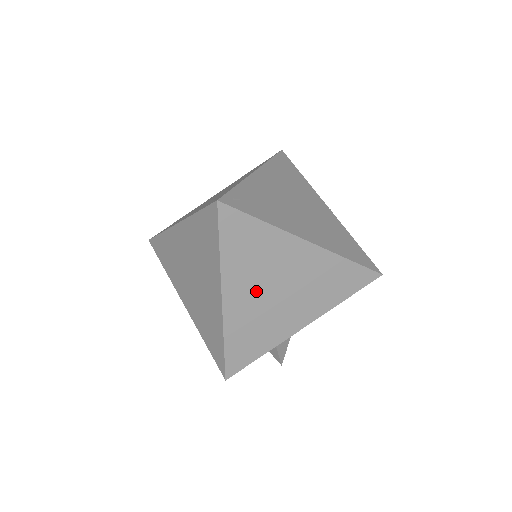
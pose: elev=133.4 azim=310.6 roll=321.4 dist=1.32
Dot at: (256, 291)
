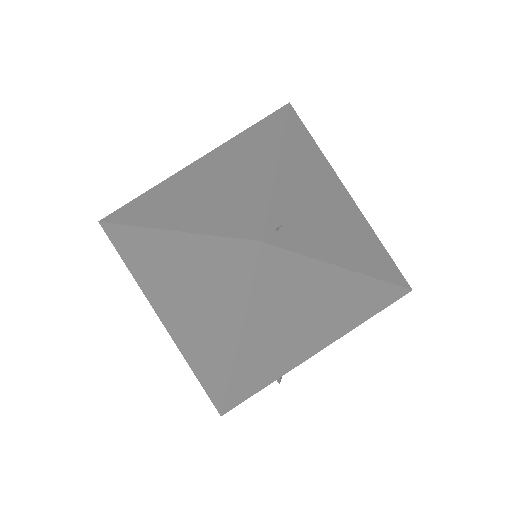
Dot at: (279, 331)
